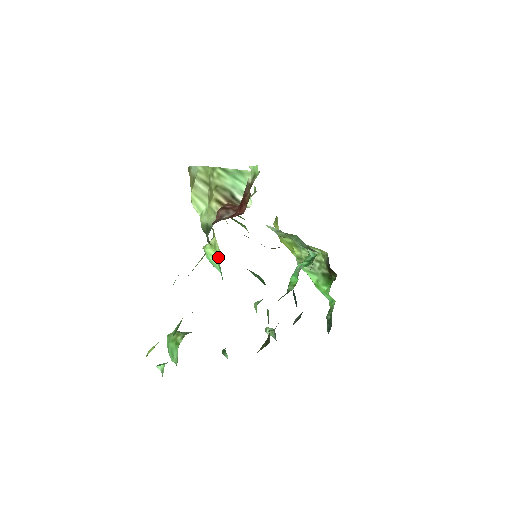
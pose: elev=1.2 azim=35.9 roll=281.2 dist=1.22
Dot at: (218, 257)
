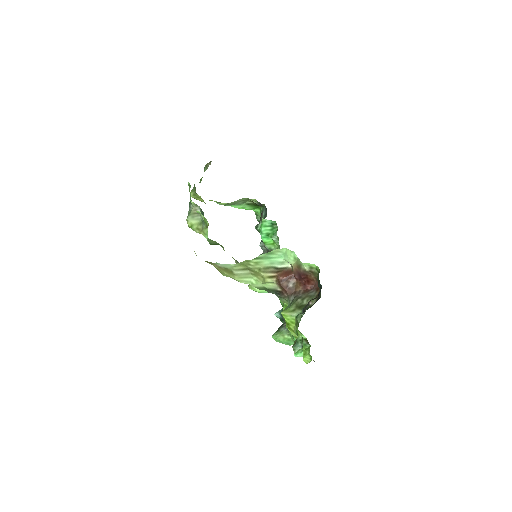
Dot at: occluded
